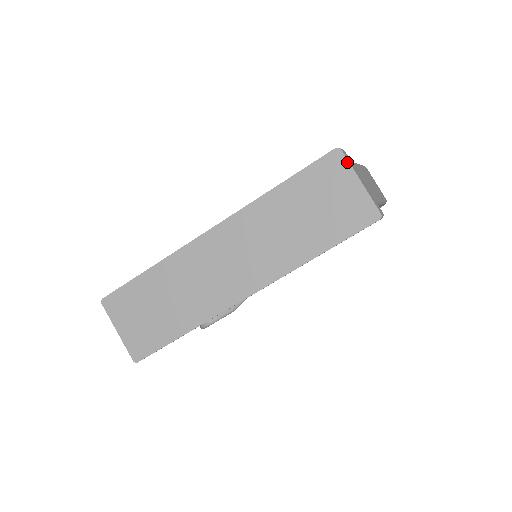
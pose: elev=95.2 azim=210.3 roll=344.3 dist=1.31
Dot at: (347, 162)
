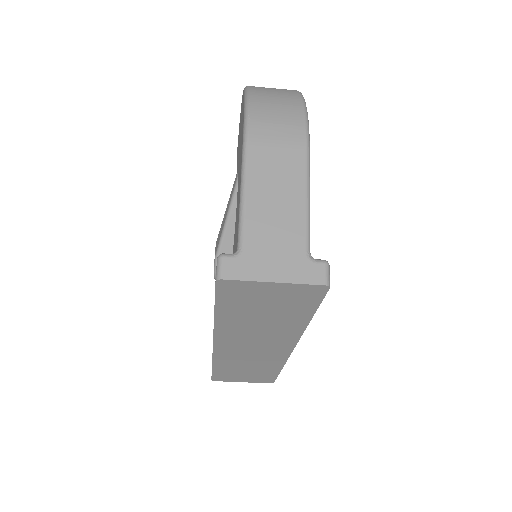
Dot at: (241, 282)
